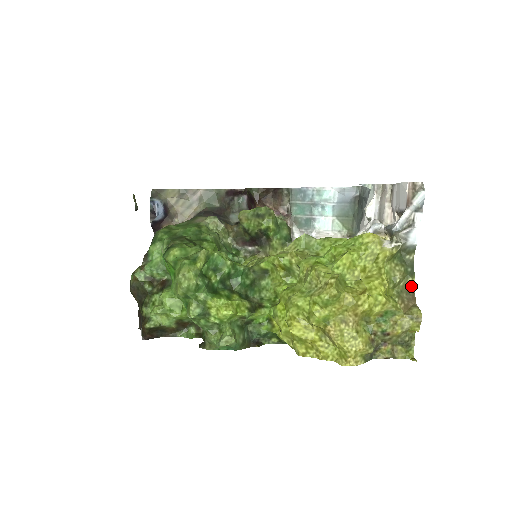
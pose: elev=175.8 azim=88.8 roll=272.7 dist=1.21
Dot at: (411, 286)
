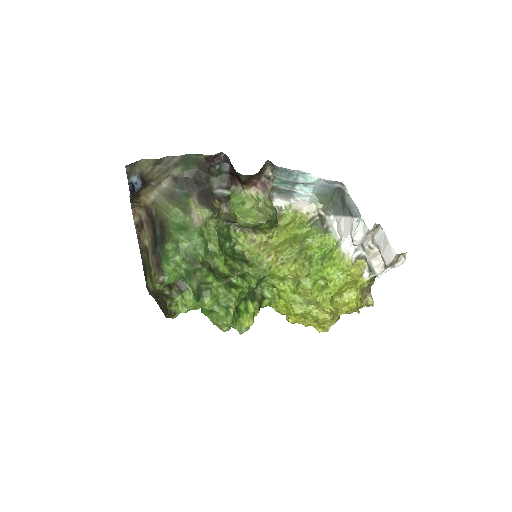
Dot at: (371, 284)
